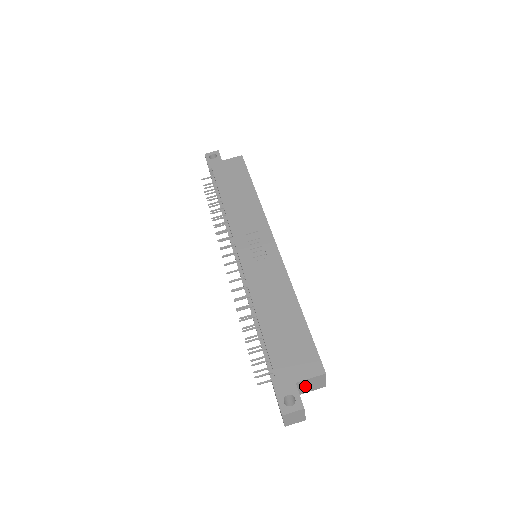
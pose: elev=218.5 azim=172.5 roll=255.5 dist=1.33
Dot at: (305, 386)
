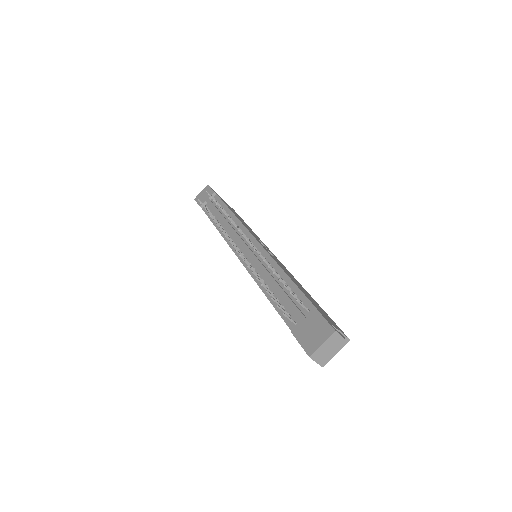
Dot at: occluded
